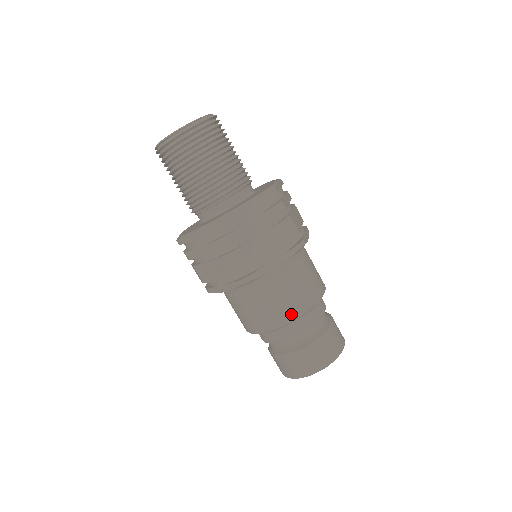
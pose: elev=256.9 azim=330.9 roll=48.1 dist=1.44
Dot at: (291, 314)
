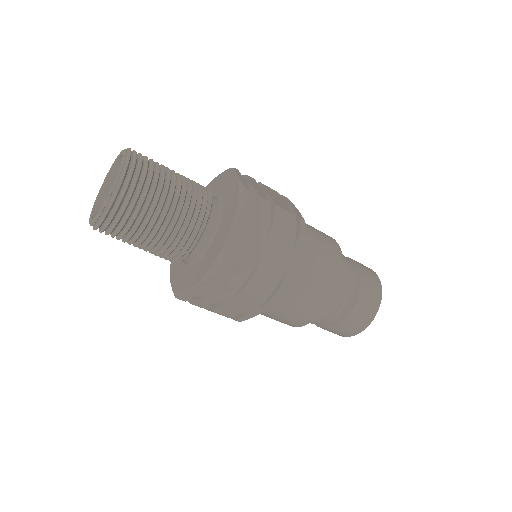
Dot at: (296, 324)
